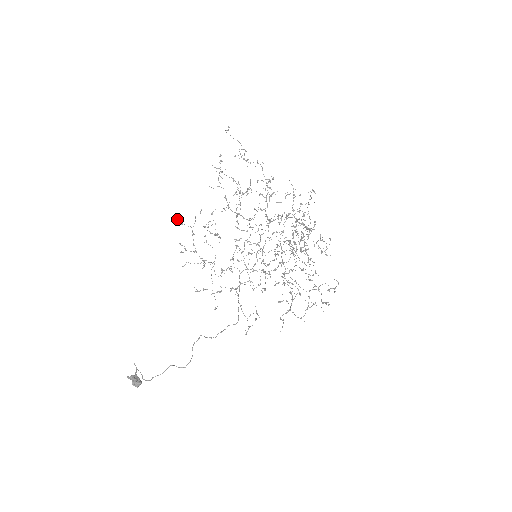
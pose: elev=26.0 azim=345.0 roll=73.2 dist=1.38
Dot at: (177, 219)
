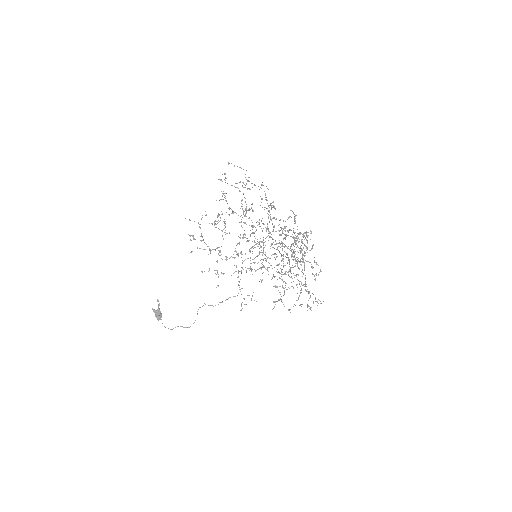
Dot at: (185, 218)
